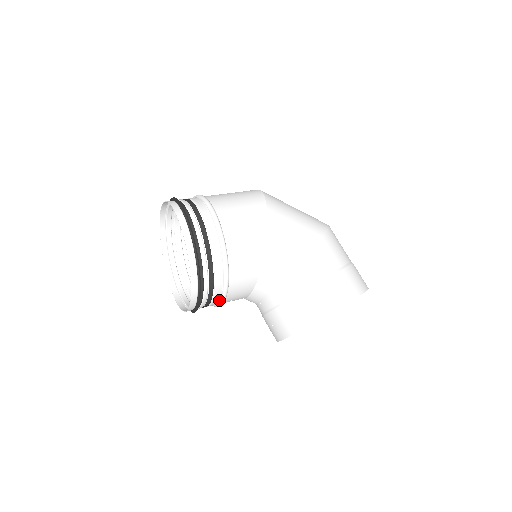
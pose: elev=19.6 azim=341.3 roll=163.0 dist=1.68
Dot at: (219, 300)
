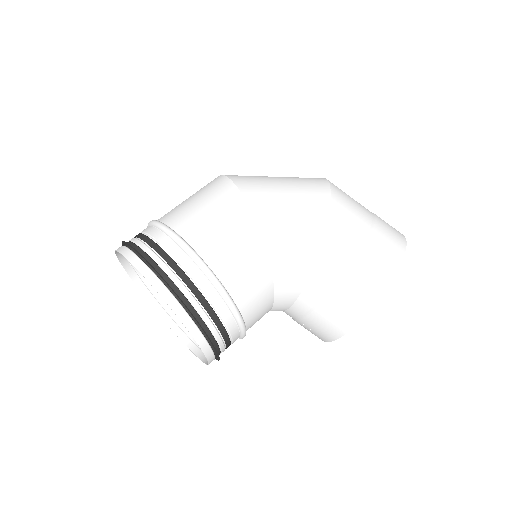
Dot at: (239, 337)
